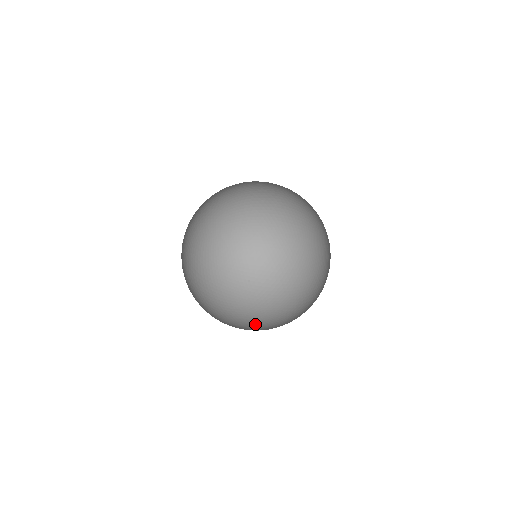
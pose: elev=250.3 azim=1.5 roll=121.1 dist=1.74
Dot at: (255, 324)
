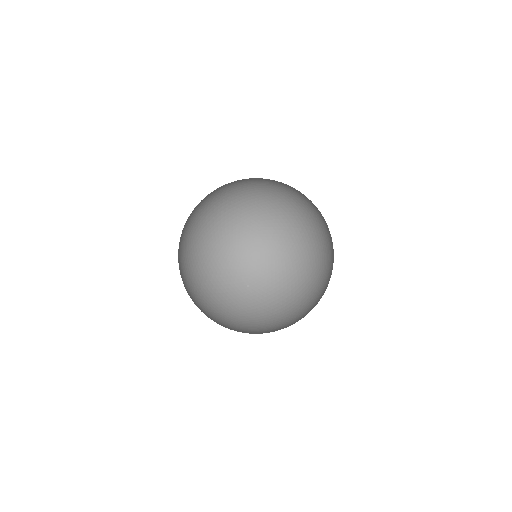
Dot at: (237, 330)
